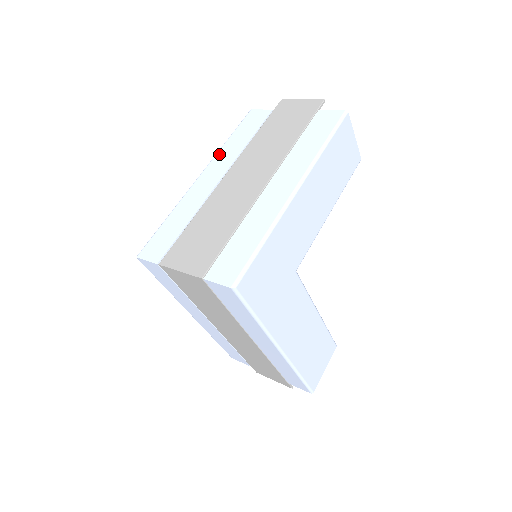
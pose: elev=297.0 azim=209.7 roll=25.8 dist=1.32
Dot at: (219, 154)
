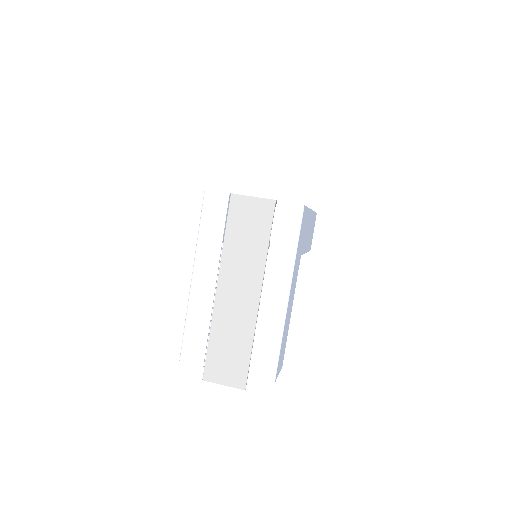
Dot at: occluded
